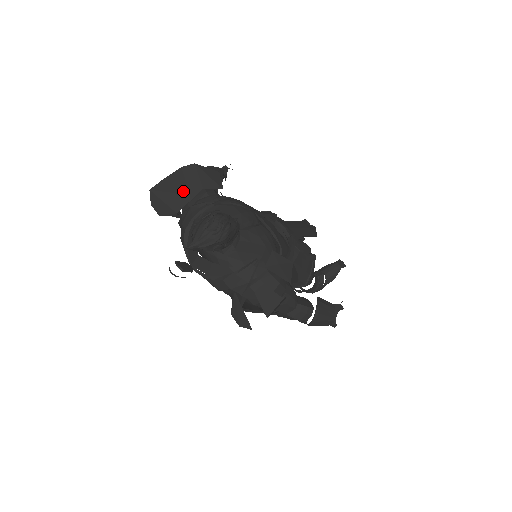
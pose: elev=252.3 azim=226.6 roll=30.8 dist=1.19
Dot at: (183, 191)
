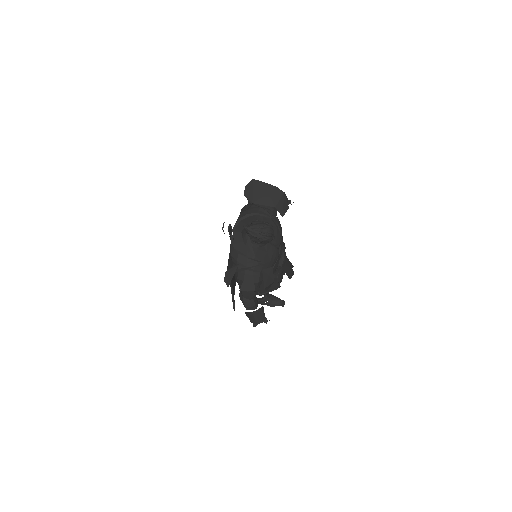
Dot at: (266, 198)
